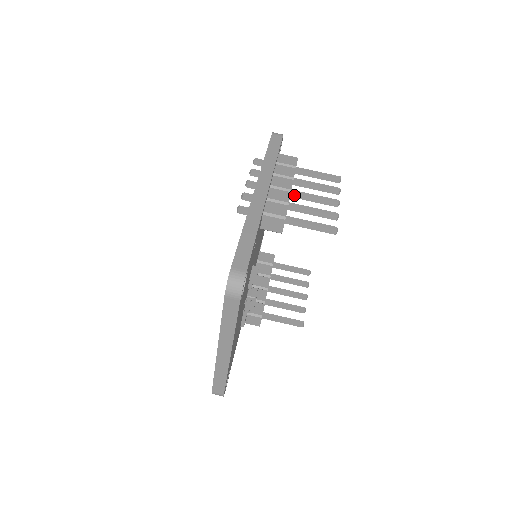
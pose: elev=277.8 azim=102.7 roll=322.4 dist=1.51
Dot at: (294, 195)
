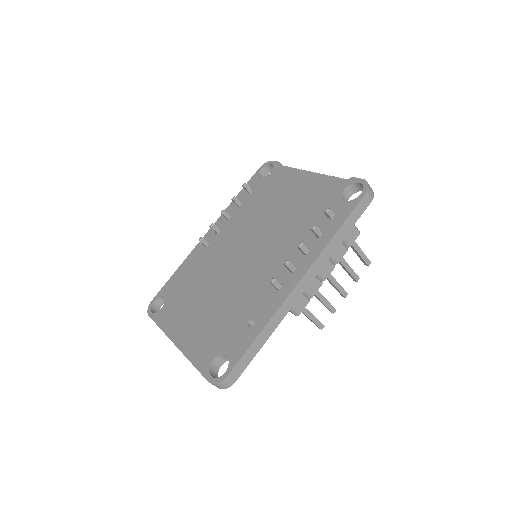
Dot at: occluded
